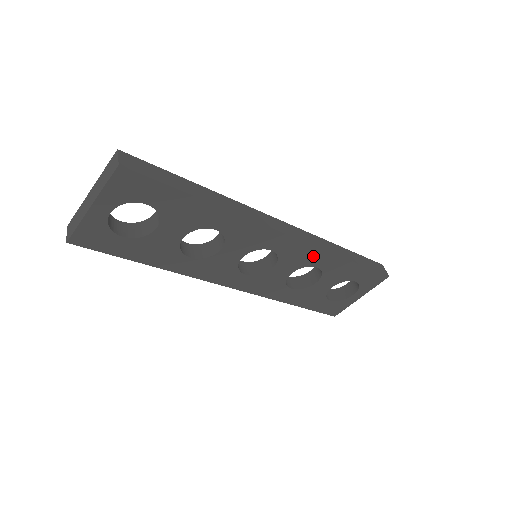
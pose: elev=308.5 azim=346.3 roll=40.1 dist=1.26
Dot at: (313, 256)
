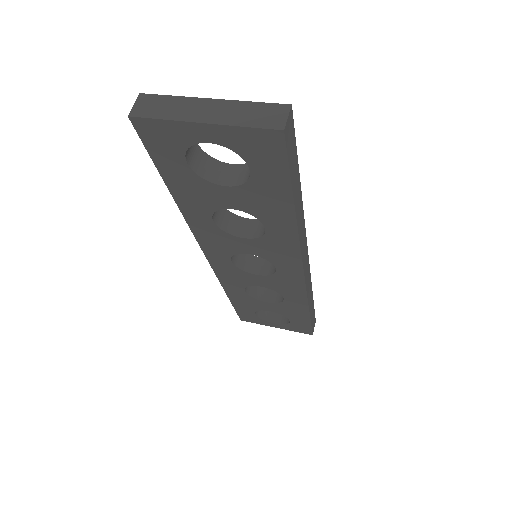
Dot at: (294, 293)
